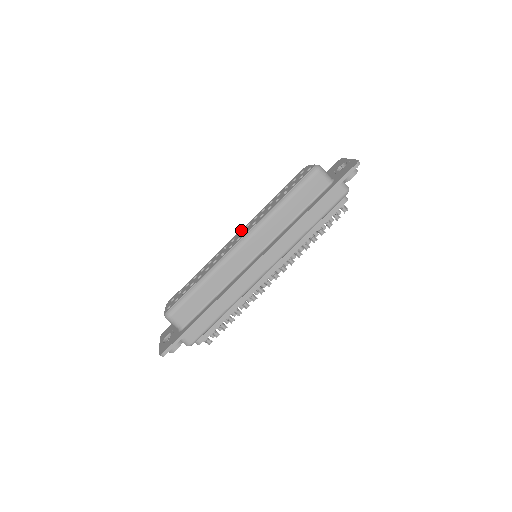
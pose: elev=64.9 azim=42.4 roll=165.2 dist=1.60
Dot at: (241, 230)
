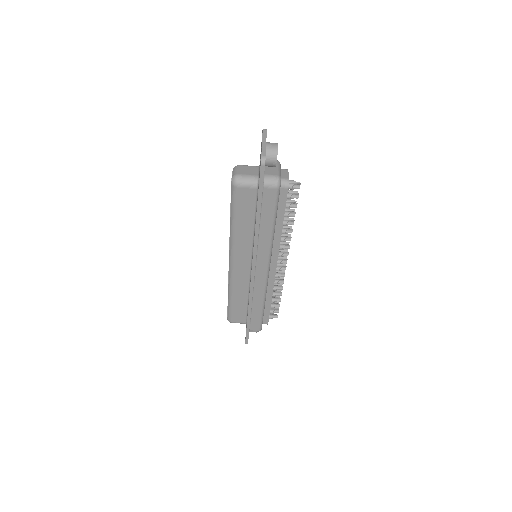
Dot at: occluded
